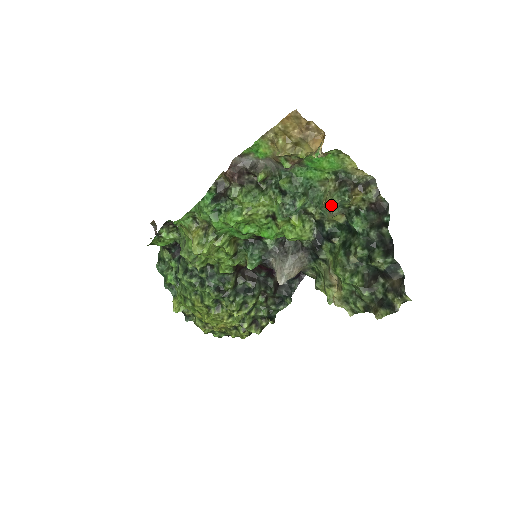
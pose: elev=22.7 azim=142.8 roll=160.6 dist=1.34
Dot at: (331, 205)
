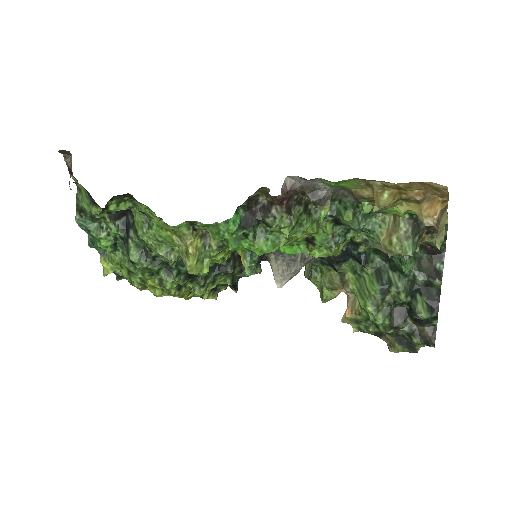
Dot at: (396, 254)
